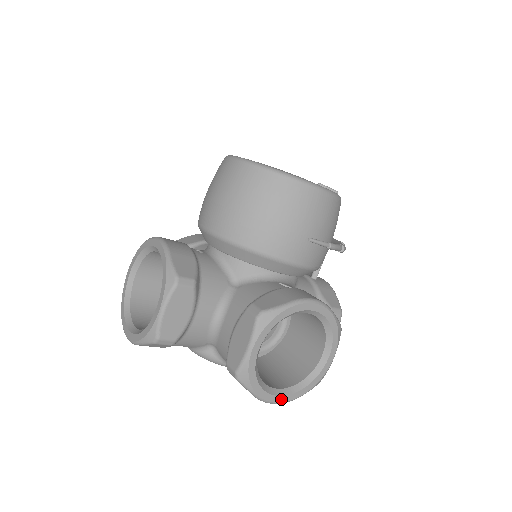
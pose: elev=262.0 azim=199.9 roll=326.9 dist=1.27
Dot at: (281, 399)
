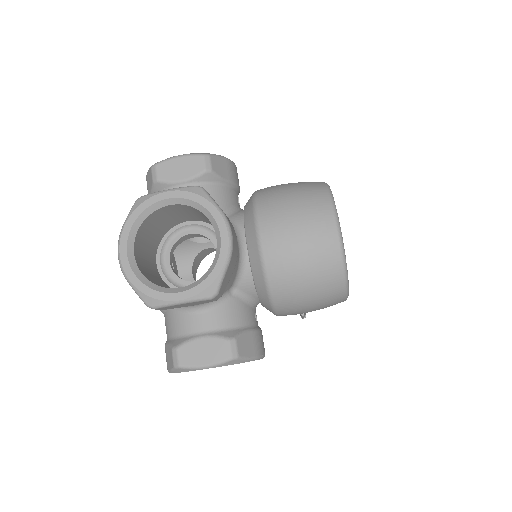
Dot at: occluded
